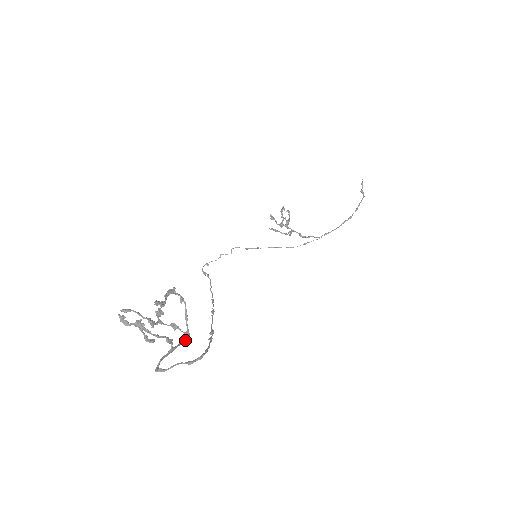
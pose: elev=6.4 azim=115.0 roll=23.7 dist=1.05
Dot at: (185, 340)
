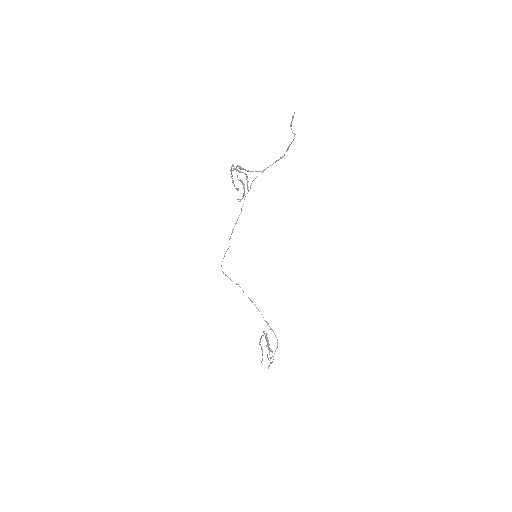
Dot at: (268, 340)
